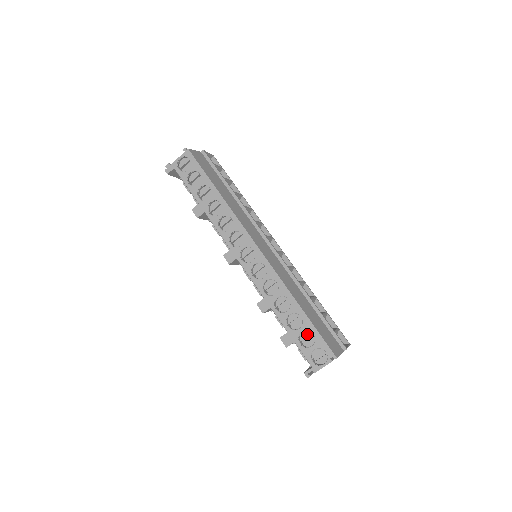
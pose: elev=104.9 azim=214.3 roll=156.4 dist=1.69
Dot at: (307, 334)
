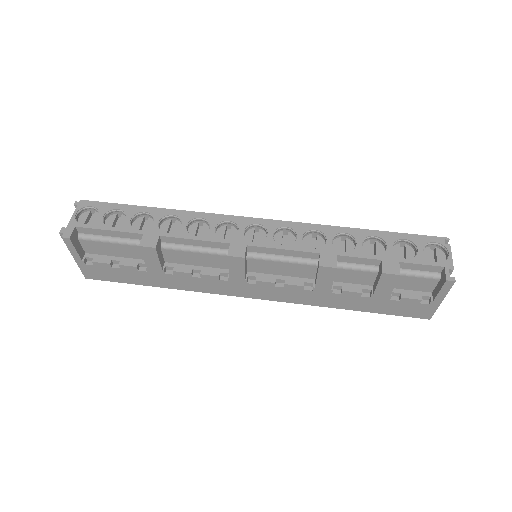
Dot at: (398, 250)
